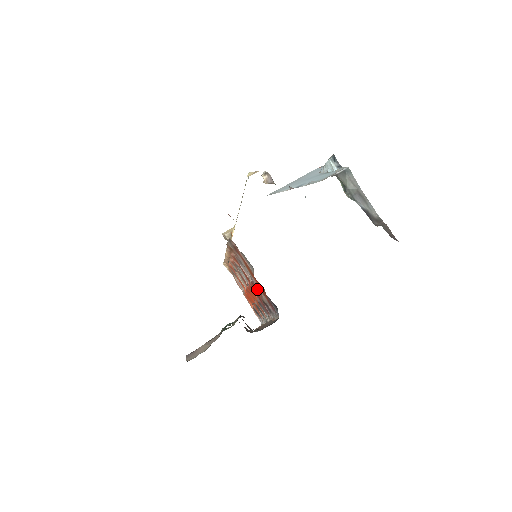
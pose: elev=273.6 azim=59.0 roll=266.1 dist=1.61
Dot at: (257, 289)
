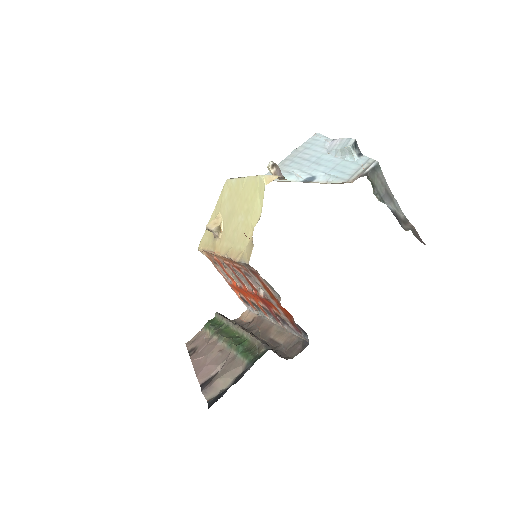
Dot at: (271, 304)
